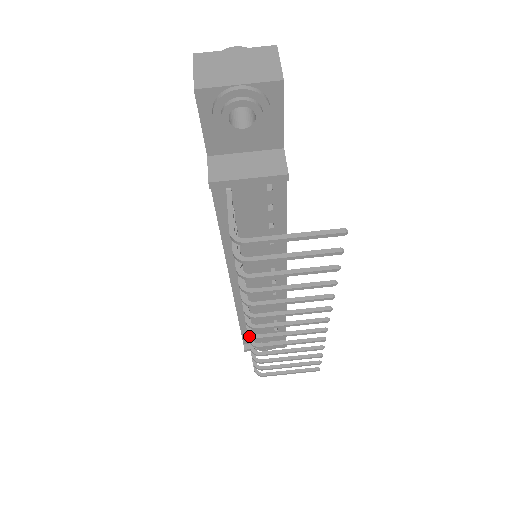
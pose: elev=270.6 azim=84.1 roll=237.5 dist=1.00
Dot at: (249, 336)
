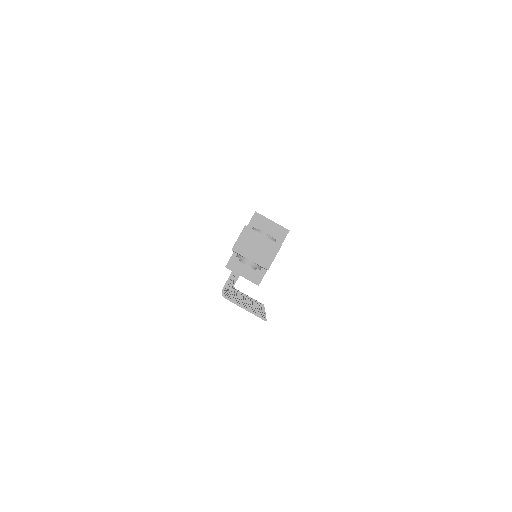
Dot at: occluded
